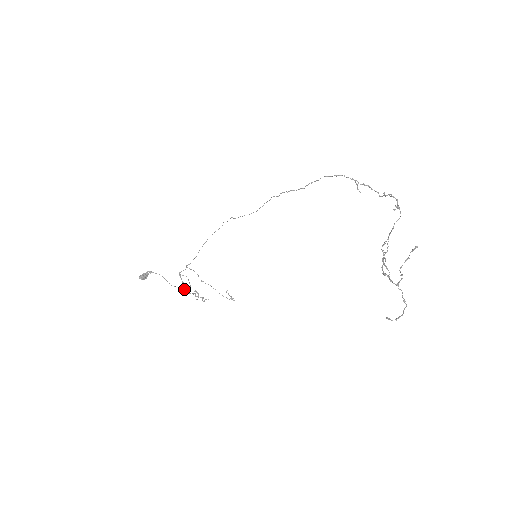
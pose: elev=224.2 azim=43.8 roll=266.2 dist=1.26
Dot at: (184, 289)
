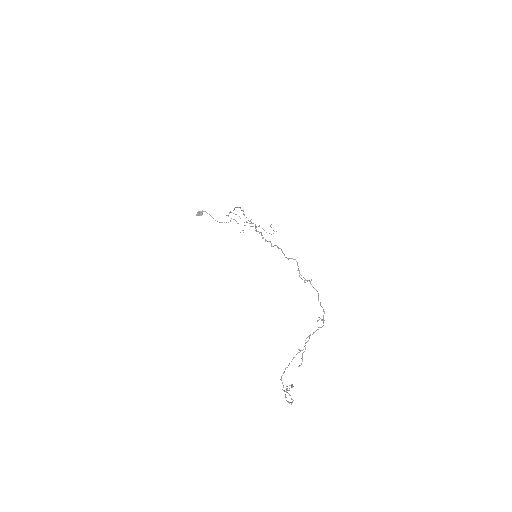
Dot at: occluded
